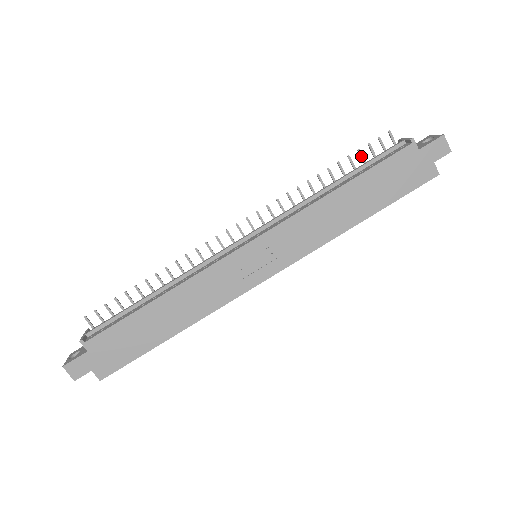
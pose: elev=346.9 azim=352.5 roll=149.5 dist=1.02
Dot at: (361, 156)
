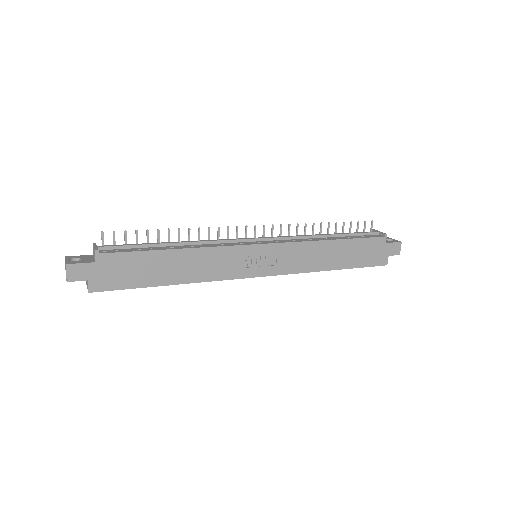
Dot at: (351, 227)
